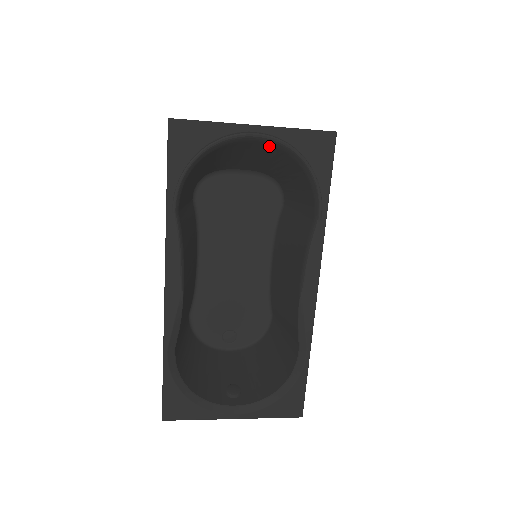
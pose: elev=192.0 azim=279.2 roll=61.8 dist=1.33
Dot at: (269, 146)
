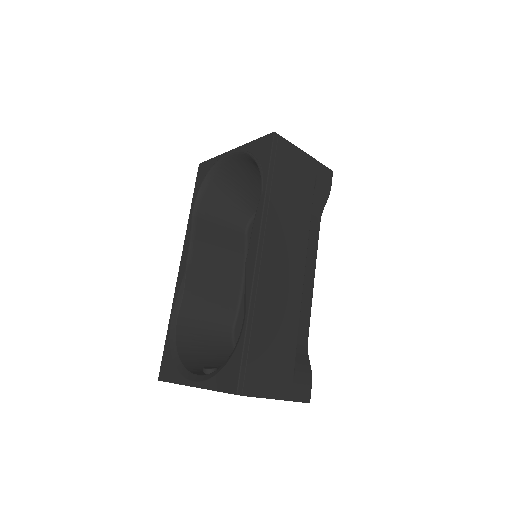
Dot at: (243, 160)
